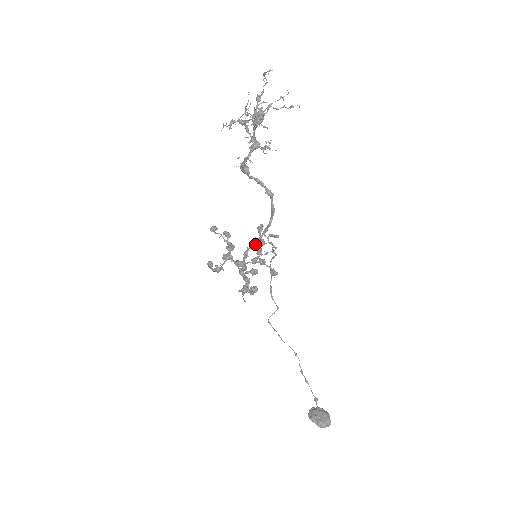
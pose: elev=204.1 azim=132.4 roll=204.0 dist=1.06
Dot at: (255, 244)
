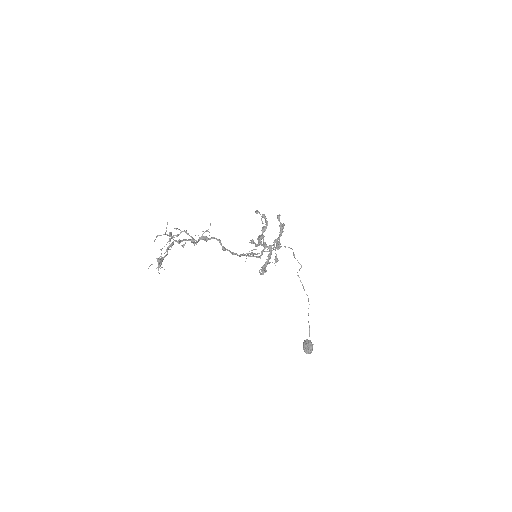
Dot at: (246, 256)
